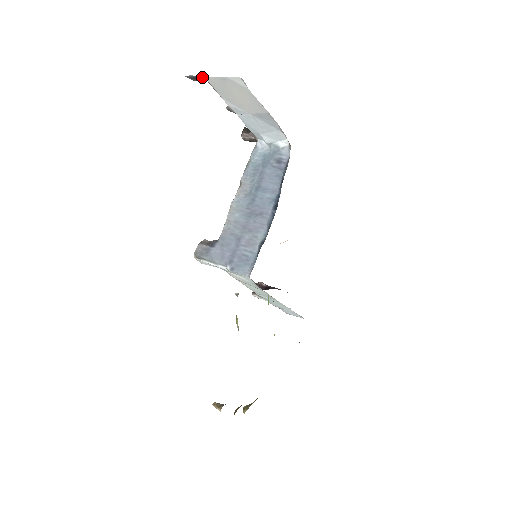
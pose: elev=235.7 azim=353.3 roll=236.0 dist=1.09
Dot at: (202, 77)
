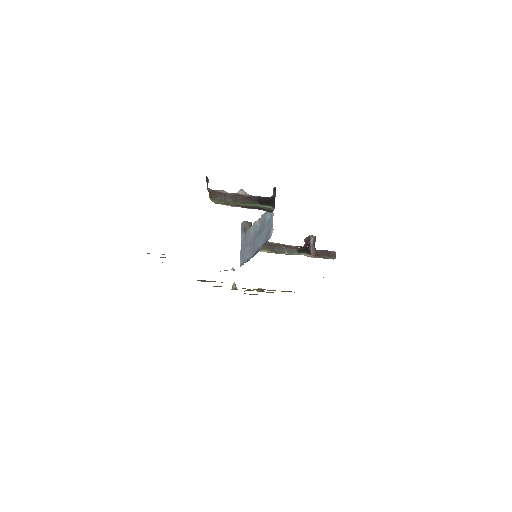
Dot at: occluded
